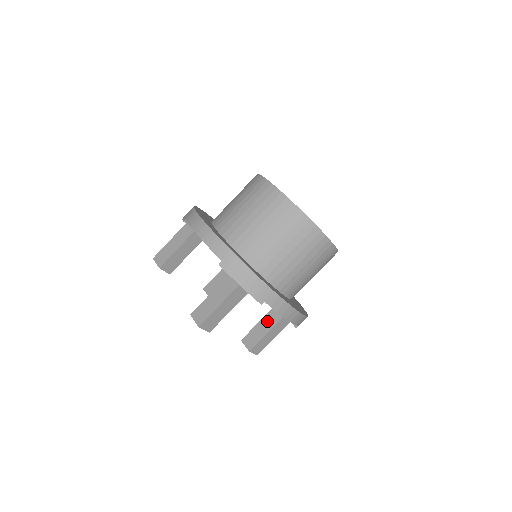
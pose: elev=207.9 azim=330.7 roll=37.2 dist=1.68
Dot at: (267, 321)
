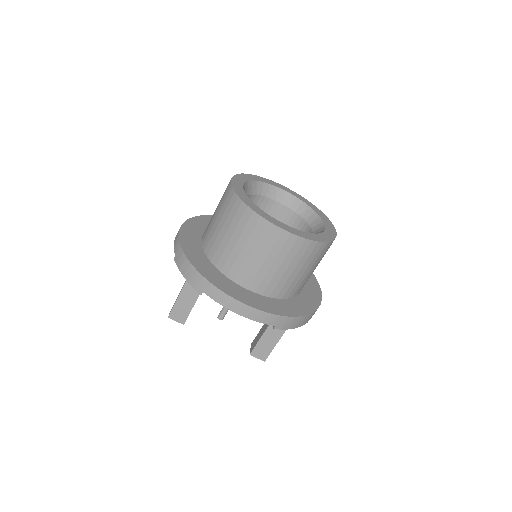
Dot at: occluded
